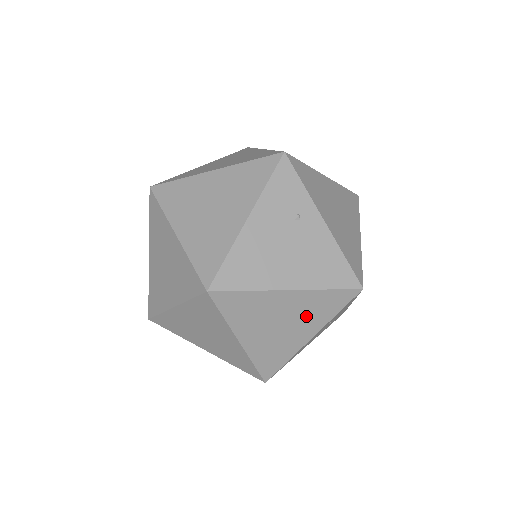
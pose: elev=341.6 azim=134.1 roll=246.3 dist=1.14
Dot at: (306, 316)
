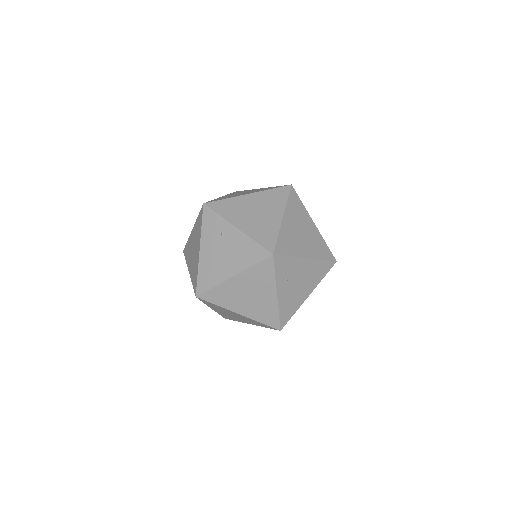
Dot at: (258, 284)
